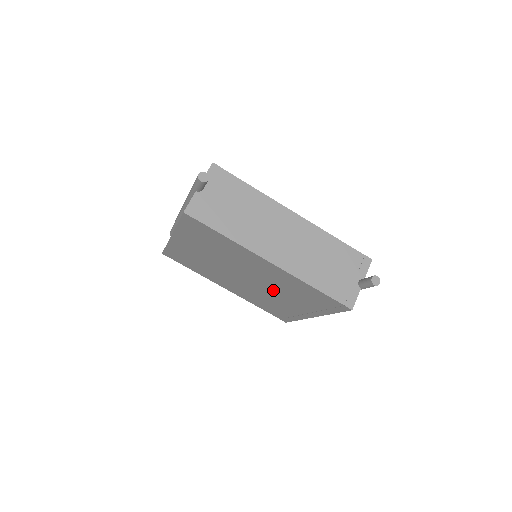
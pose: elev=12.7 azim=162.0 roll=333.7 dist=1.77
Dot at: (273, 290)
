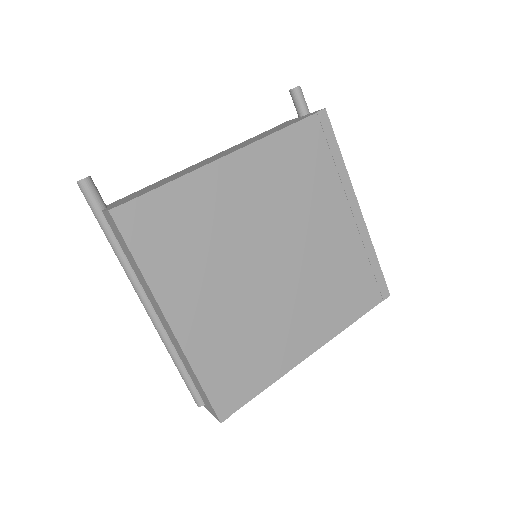
Dot at: (300, 226)
